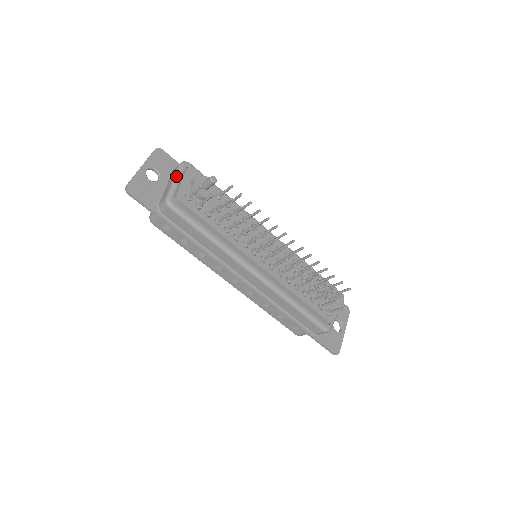
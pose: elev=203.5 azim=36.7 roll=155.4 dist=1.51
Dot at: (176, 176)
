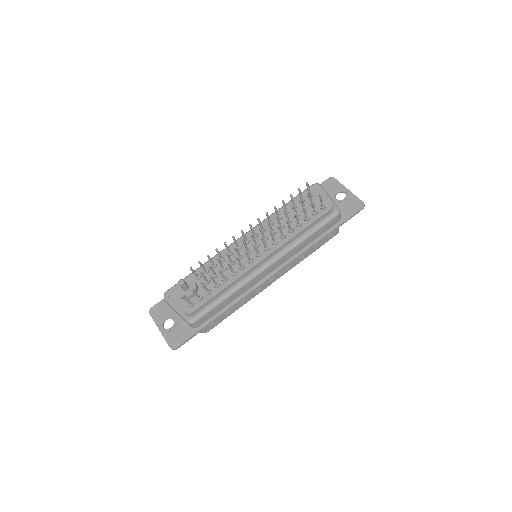
Dot at: (173, 308)
